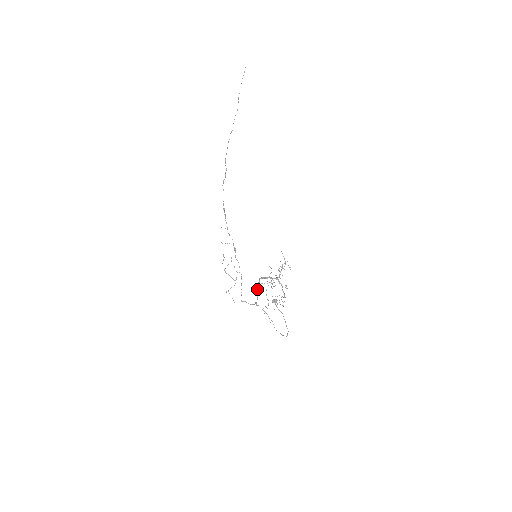
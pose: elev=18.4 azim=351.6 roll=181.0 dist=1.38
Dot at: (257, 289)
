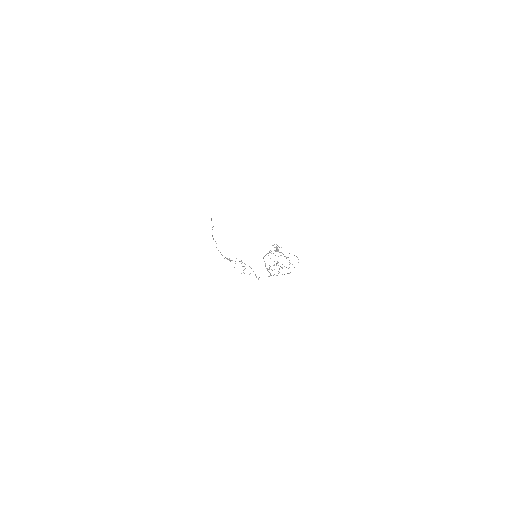
Dot at: occluded
